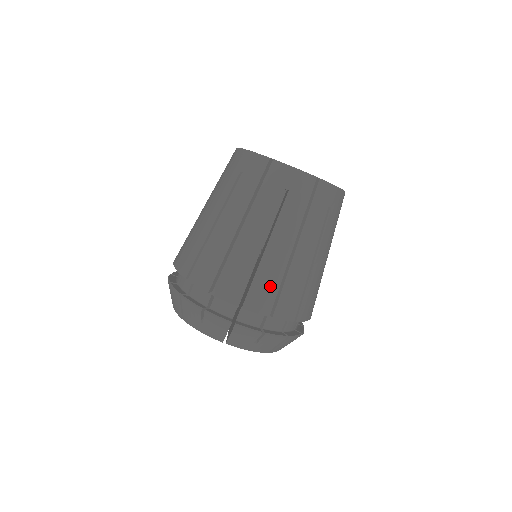
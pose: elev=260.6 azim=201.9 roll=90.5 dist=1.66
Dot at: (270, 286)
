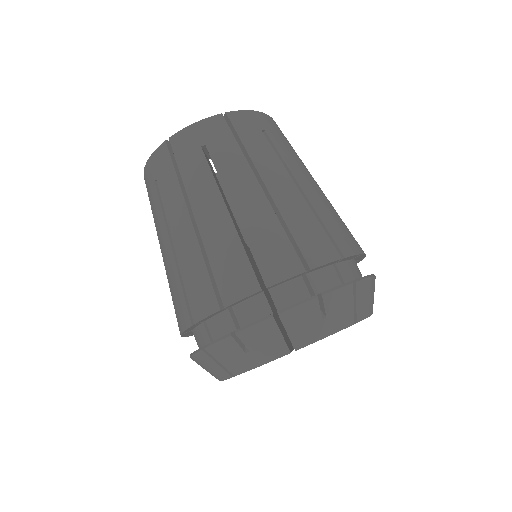
Dot at: (336, 223)
